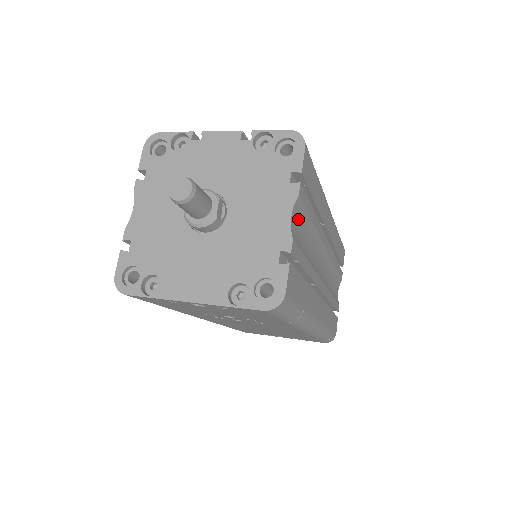
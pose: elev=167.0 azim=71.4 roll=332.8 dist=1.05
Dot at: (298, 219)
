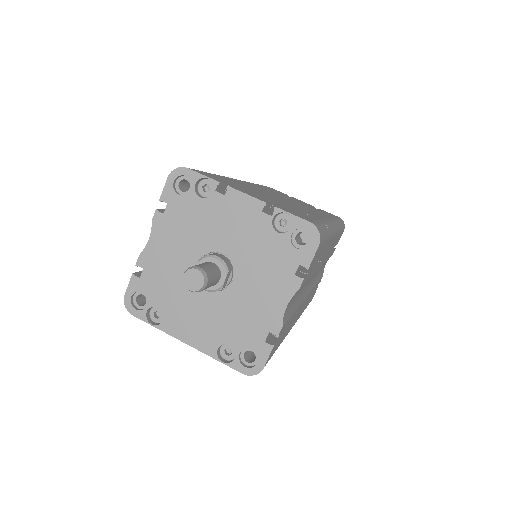
Dot at: (294, 296)
